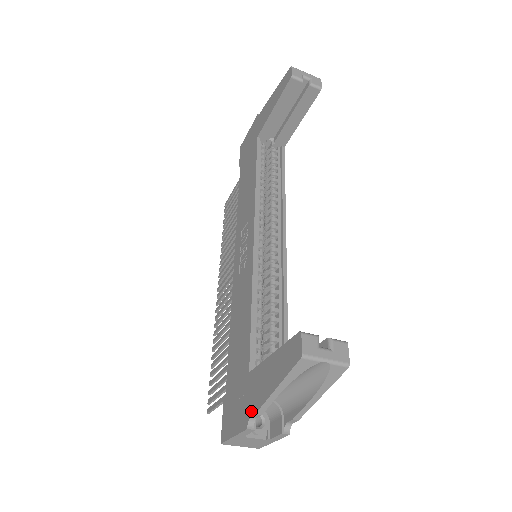
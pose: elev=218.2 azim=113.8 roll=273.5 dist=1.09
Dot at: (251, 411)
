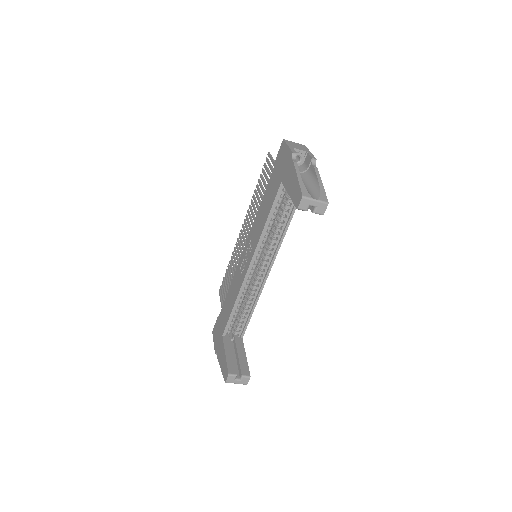
Dot at: (217, 353)
